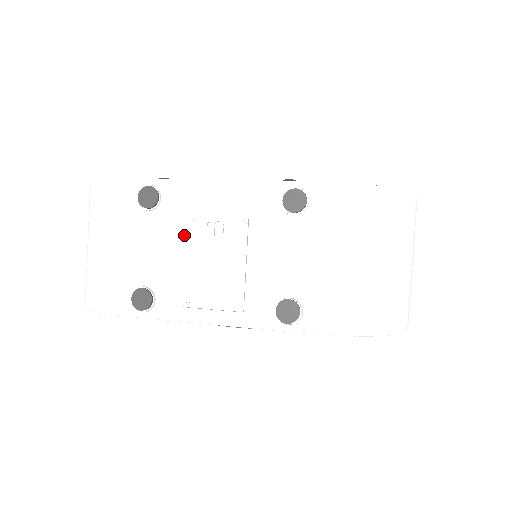
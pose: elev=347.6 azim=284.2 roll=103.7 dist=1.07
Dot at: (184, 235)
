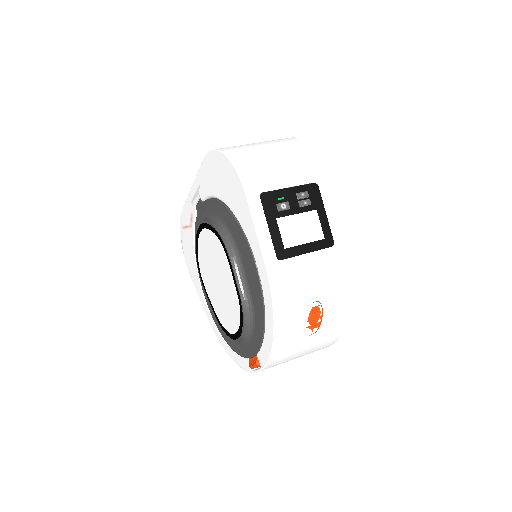
Dot at: occluded
